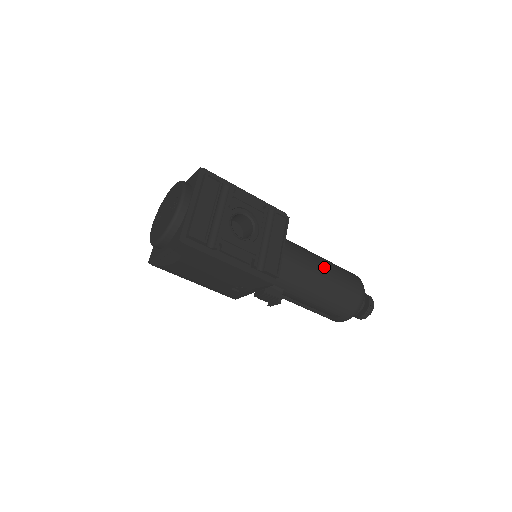
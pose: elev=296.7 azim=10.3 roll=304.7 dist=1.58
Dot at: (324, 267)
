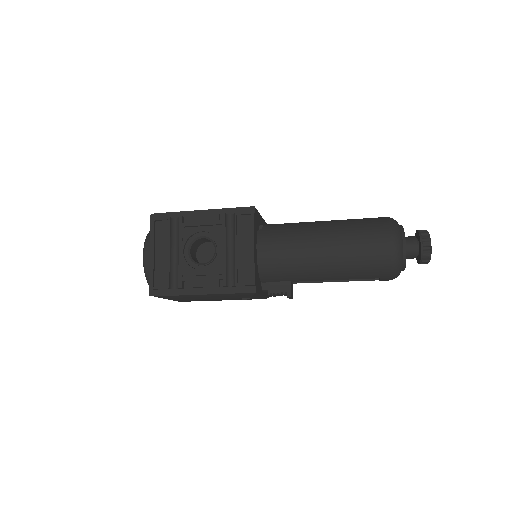
Dot at: (324, 239)
